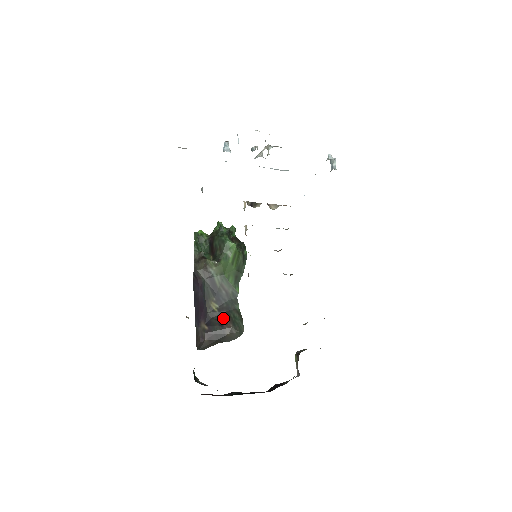
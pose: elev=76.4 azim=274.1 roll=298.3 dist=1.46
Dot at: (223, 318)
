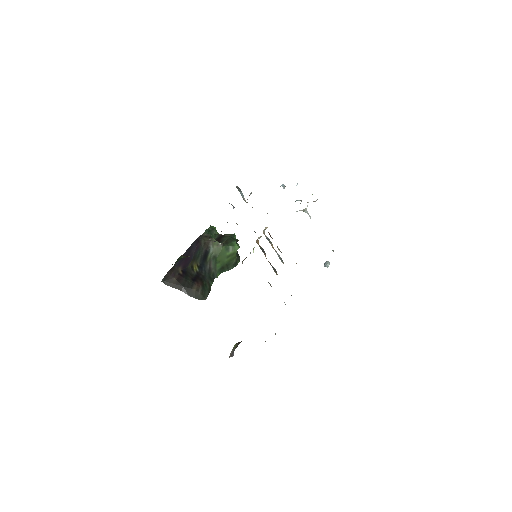
Dot at: (197, 279)
